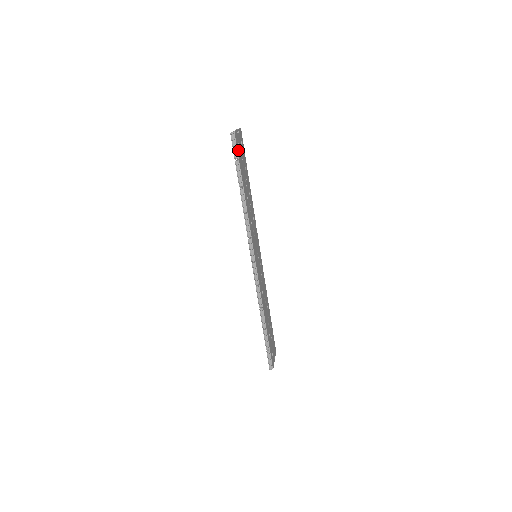
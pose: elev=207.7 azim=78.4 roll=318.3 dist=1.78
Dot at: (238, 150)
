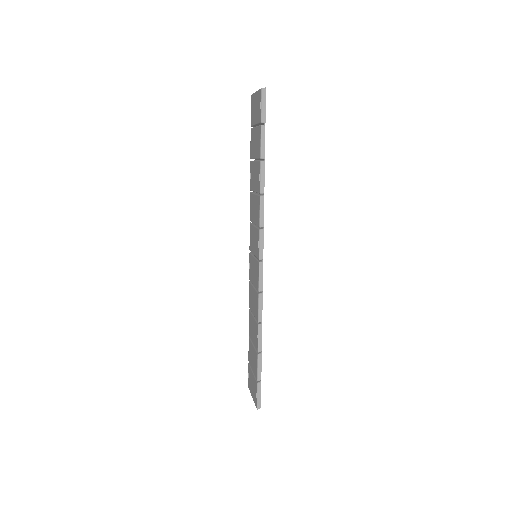
Dot at: occluded
